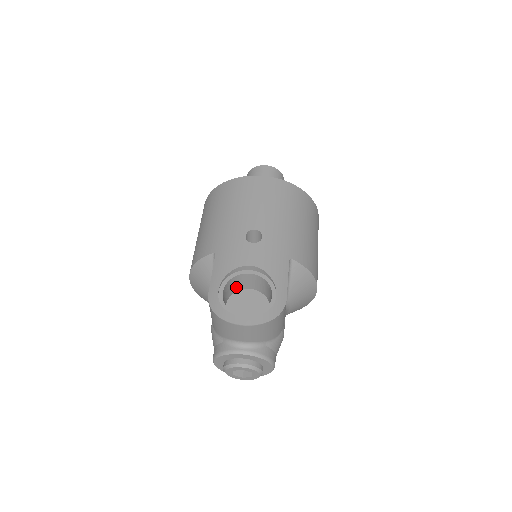
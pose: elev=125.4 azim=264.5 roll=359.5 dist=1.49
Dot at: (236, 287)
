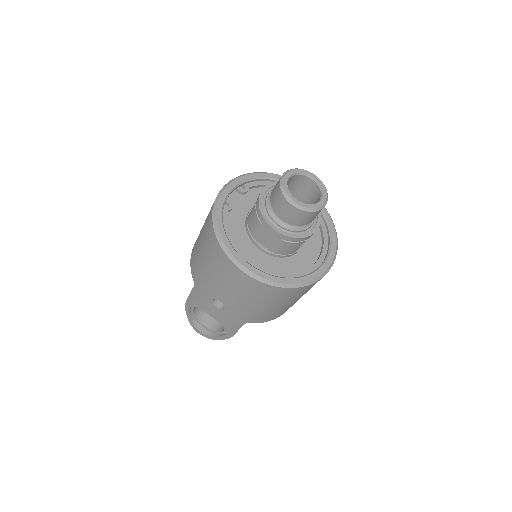
Dot at: occluded
